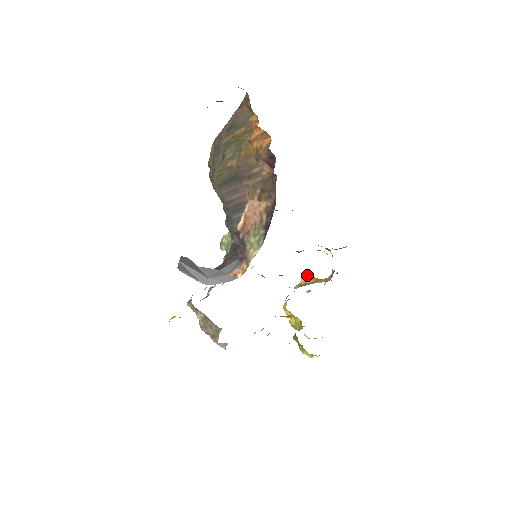
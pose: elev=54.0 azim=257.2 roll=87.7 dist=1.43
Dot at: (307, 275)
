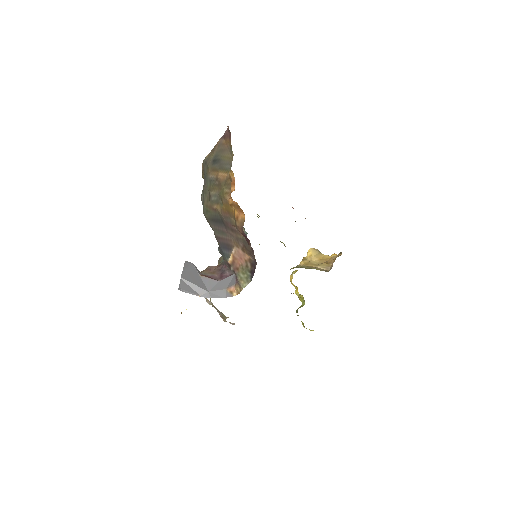
Dot at: (313, 250)
